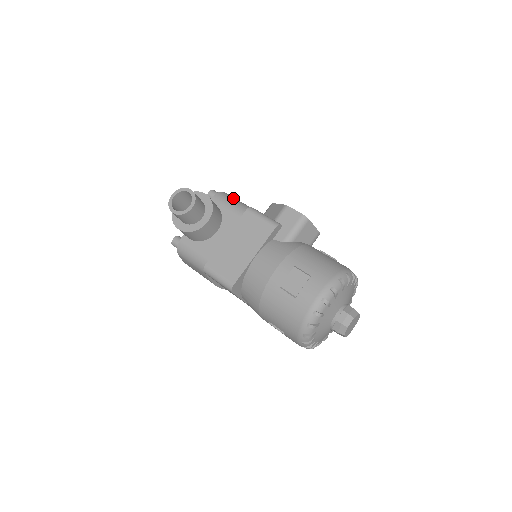
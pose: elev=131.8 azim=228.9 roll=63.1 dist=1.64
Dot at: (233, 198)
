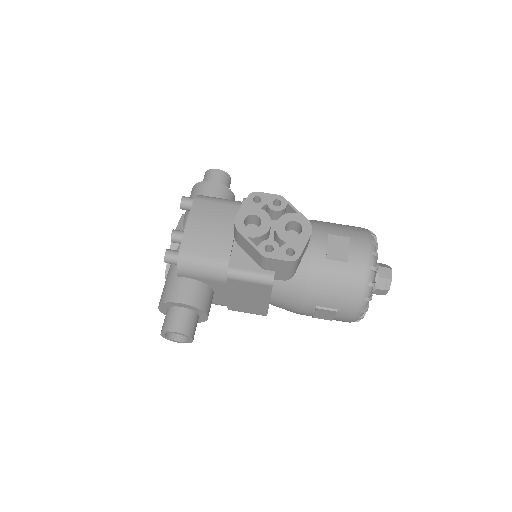
Dot at: (197, 261)
